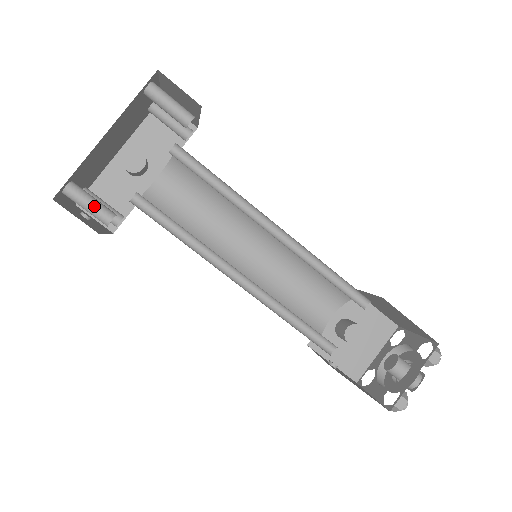
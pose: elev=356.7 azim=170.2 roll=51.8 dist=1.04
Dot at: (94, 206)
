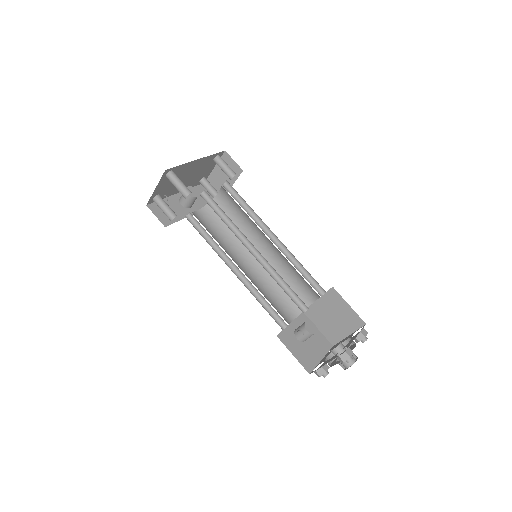
Dot at: (183, 184)
